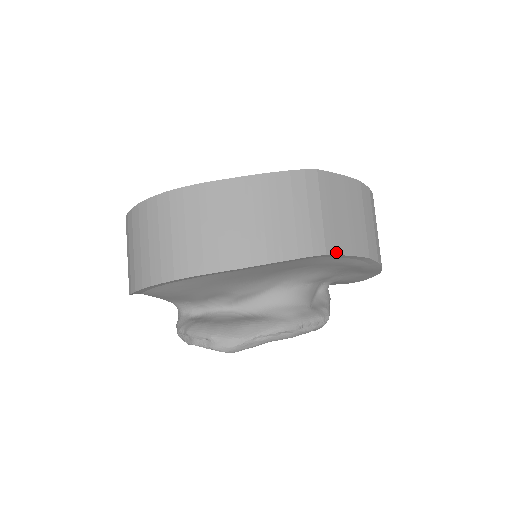
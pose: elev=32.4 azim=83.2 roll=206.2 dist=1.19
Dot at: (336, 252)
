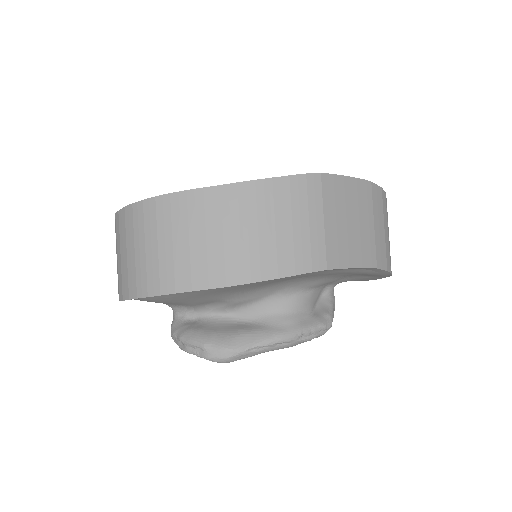
Dot at: (338, 266)
